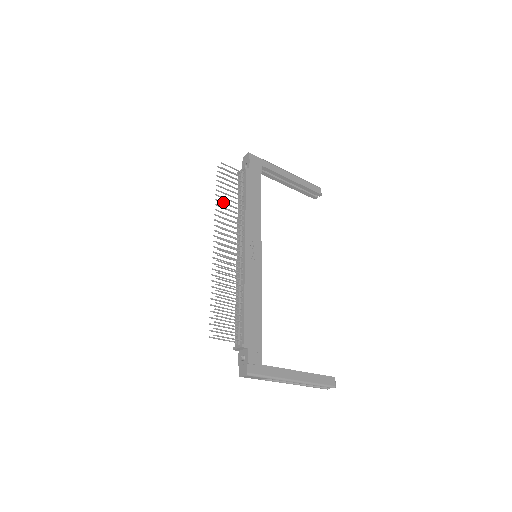
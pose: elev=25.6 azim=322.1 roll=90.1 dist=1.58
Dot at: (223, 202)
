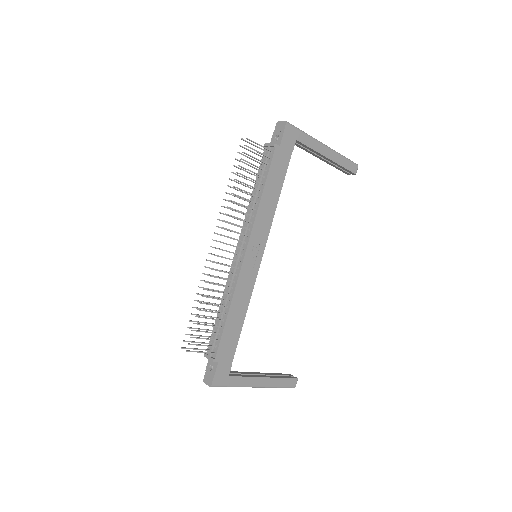
Dot at: (235, 194)
